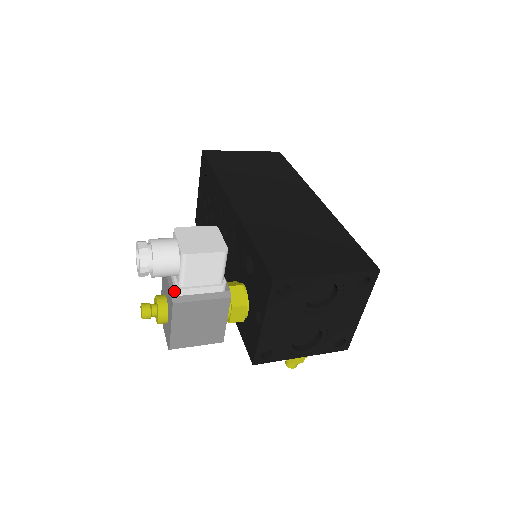
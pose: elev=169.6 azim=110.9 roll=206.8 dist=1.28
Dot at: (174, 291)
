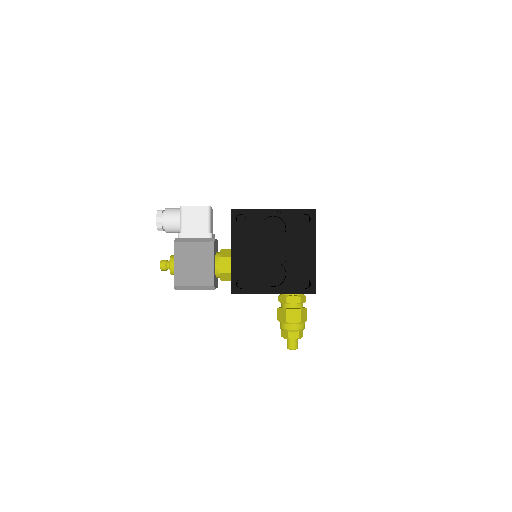
Dot at: (178, 238)
